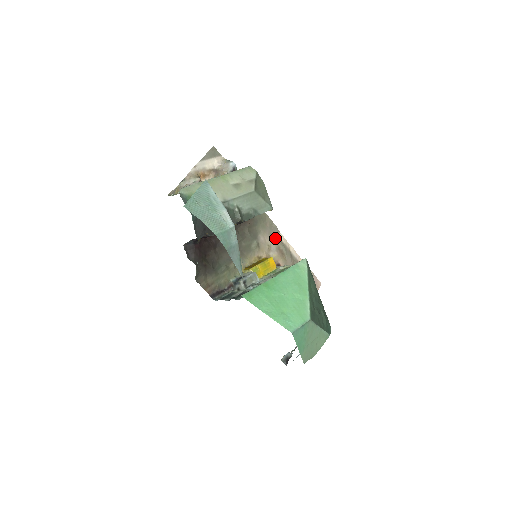
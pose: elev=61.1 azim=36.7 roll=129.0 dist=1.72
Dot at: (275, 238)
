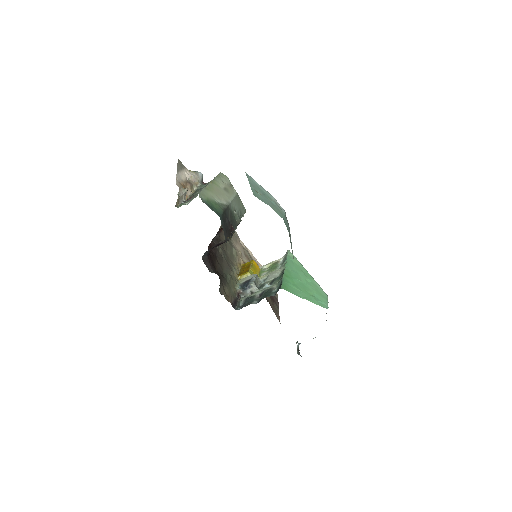
Dot at: (240, 244)
